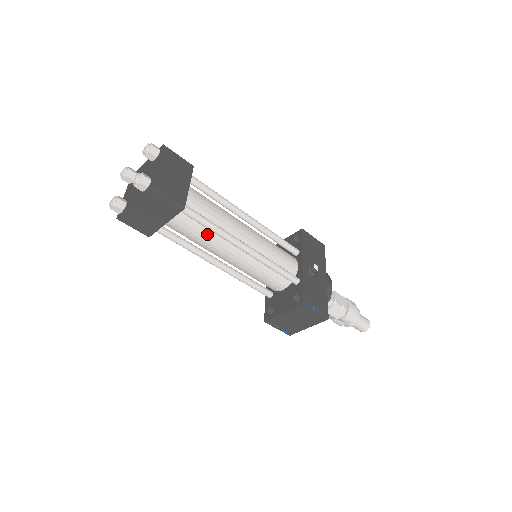
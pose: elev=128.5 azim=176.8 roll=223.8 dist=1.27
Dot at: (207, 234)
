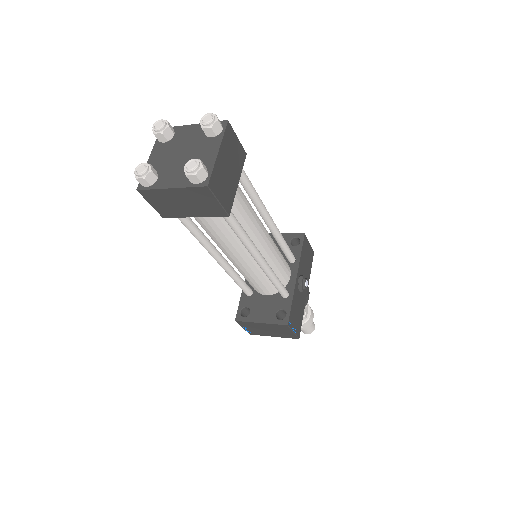
Dot at: (229, 235)
